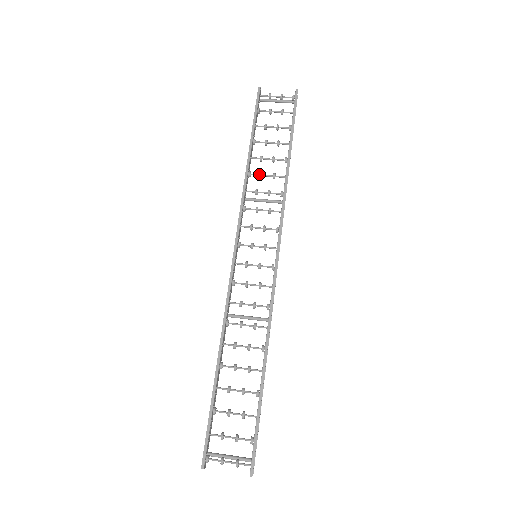
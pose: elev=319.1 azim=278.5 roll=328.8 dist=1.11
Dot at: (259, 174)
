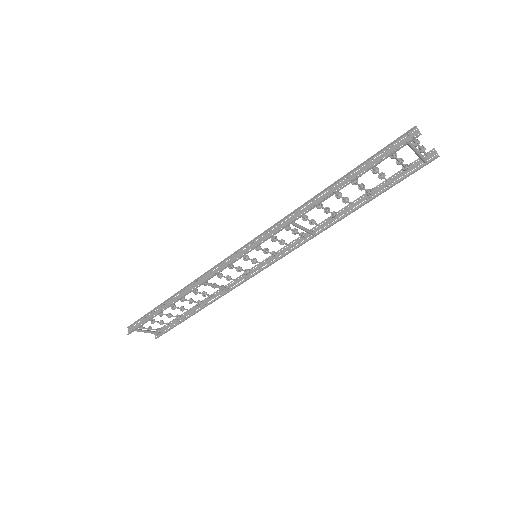
Dot at: (193, 291)
